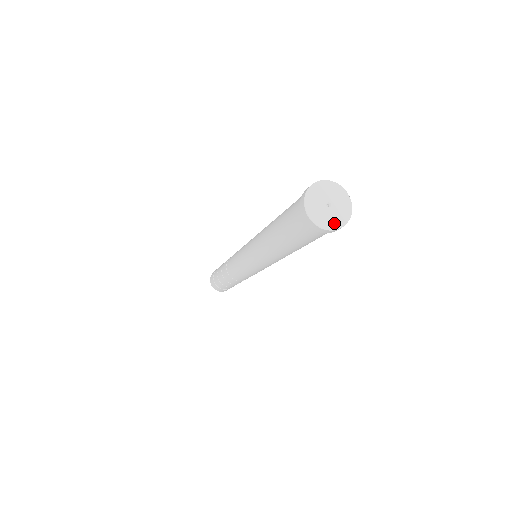
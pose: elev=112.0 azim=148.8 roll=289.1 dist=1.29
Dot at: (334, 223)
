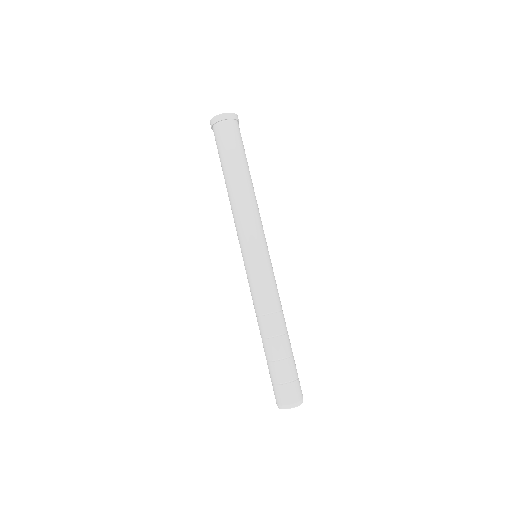
Dot at: (219, 116)
